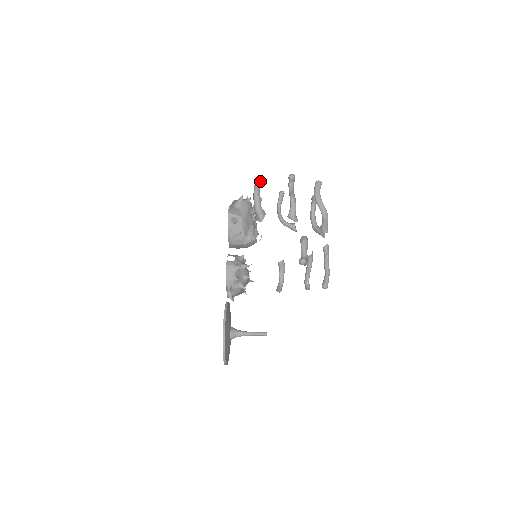
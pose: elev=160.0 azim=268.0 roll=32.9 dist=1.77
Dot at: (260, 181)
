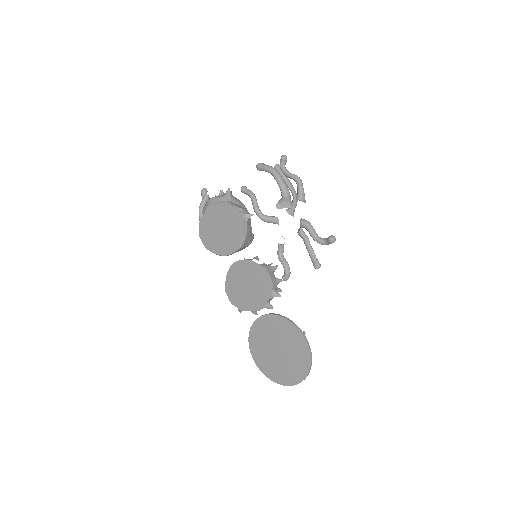
Dot at: (266, 165)
